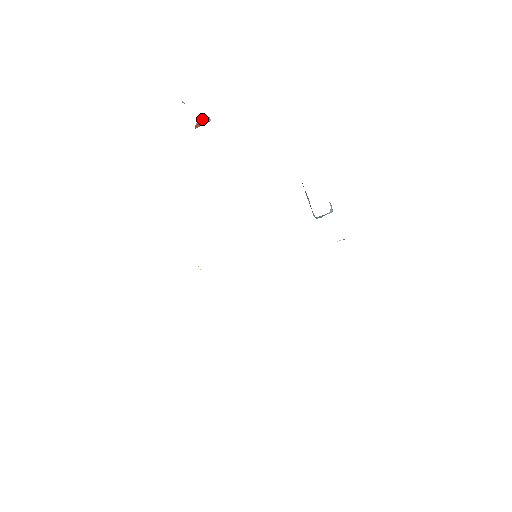
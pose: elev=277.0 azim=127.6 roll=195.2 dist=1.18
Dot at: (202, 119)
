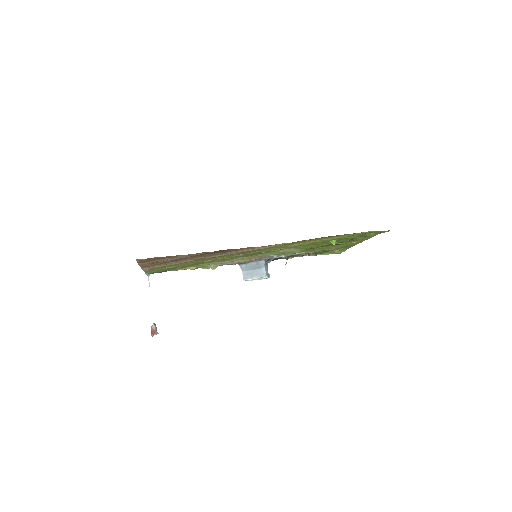
Dot at: (154, 324)
